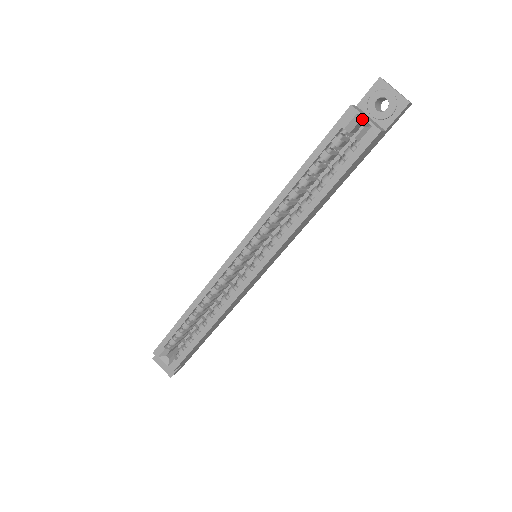
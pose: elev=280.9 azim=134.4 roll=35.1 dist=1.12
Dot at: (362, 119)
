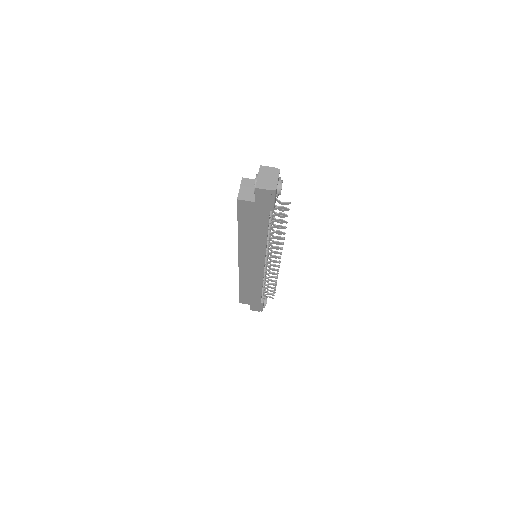
Dot at: (241, 188)
